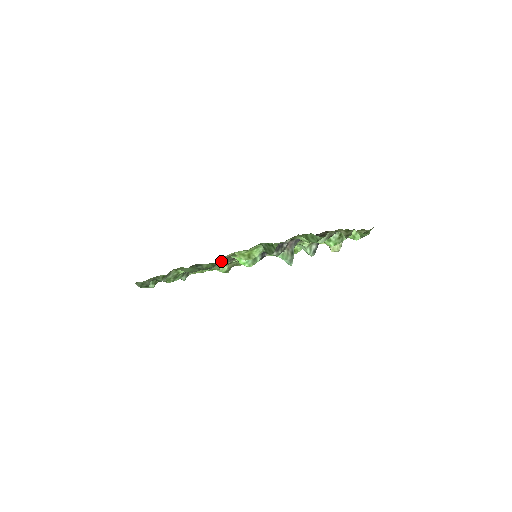
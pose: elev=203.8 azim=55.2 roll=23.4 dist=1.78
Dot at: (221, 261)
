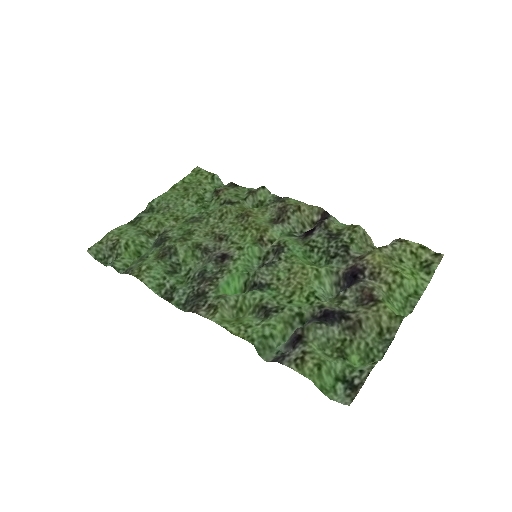
Dot at: (202, 274)
